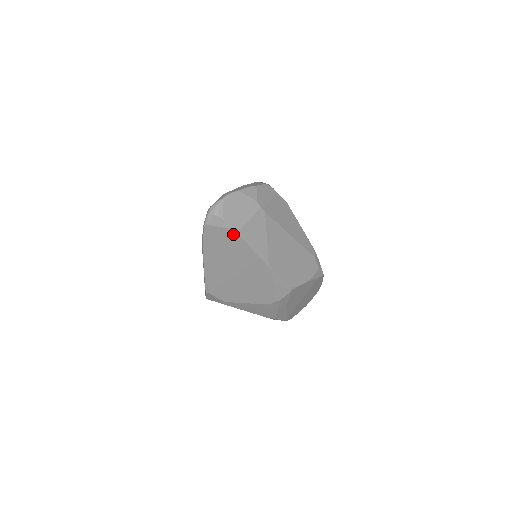
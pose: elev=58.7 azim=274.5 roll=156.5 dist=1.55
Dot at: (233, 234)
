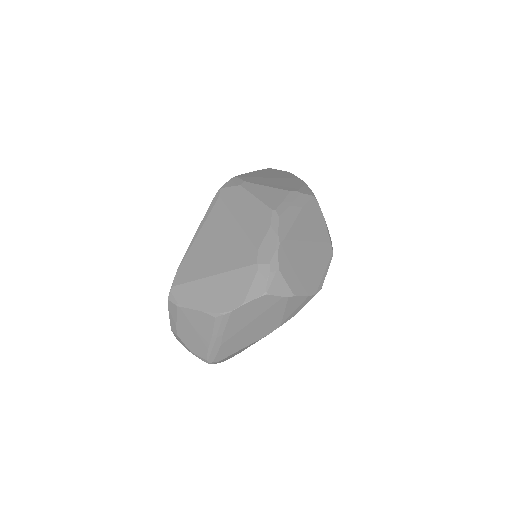
Dot at: (287, 172)
